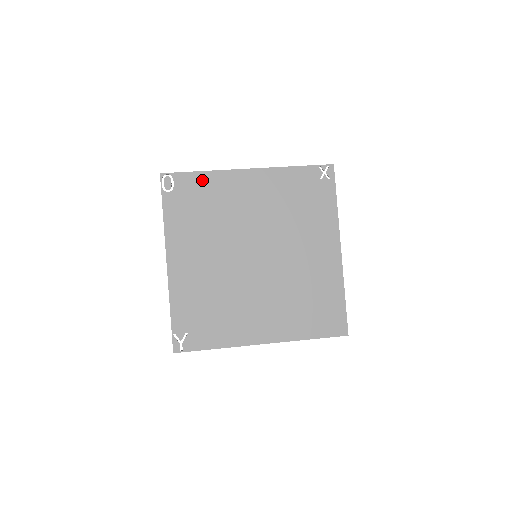
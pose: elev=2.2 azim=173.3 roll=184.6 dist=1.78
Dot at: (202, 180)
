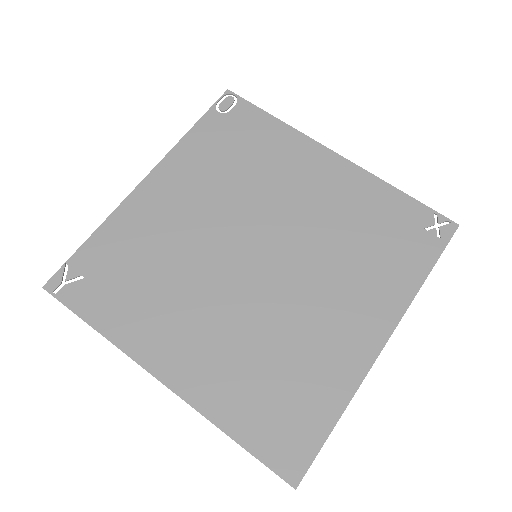
Dot at: (268, 126)
